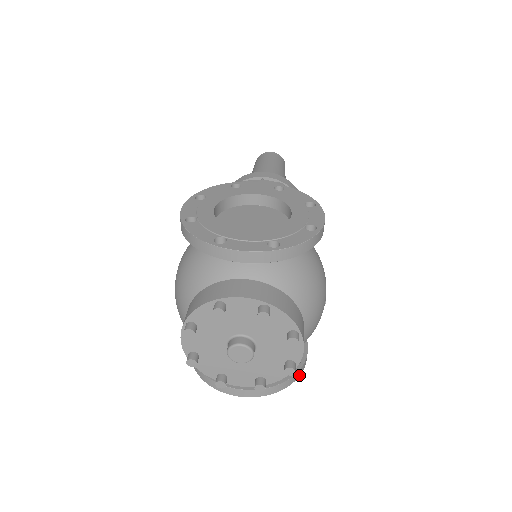
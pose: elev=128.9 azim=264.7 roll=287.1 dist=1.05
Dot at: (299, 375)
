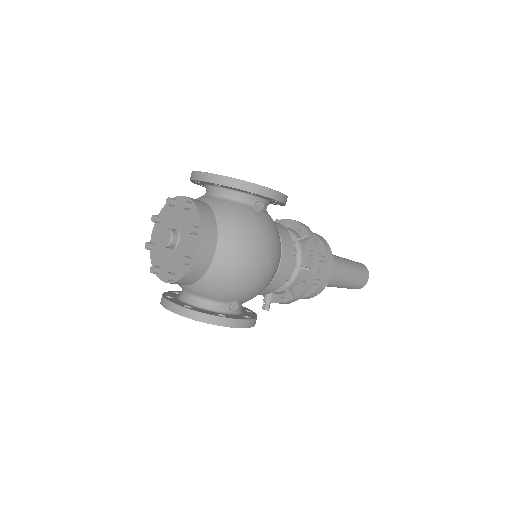
Dot at: (215, 324)
